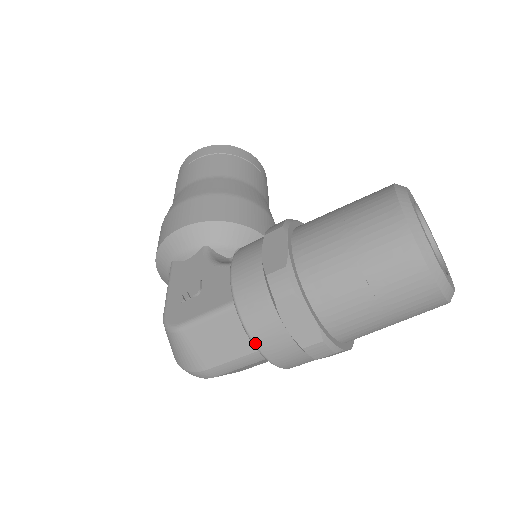
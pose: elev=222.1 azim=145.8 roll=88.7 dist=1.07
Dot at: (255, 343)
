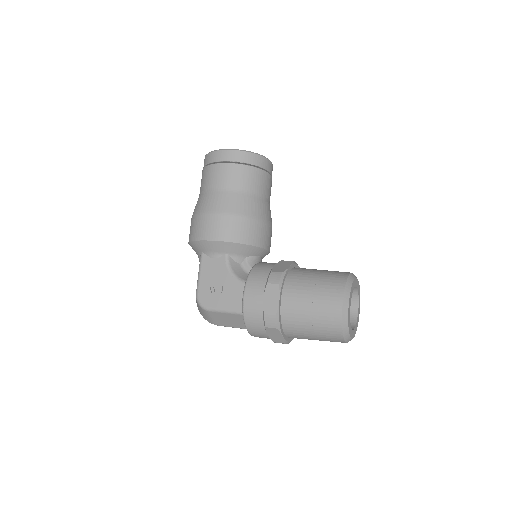
Dot at: (249, 333)
